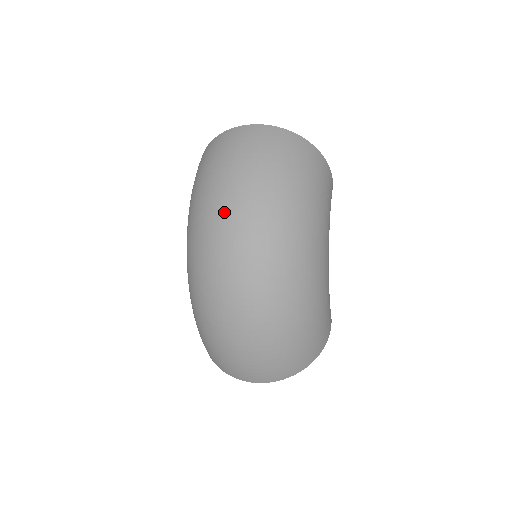
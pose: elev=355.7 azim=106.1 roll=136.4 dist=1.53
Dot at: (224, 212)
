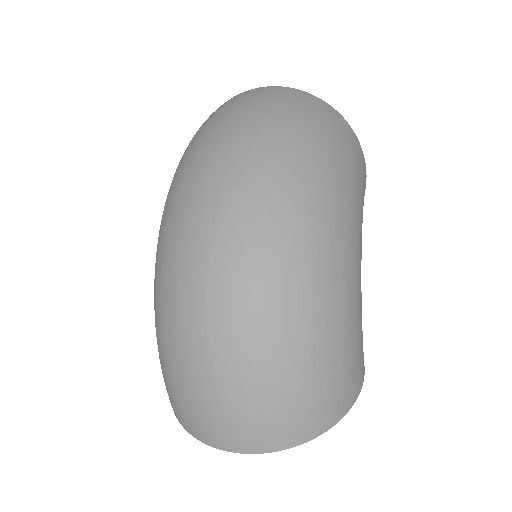
Dot at: (212, 163)
